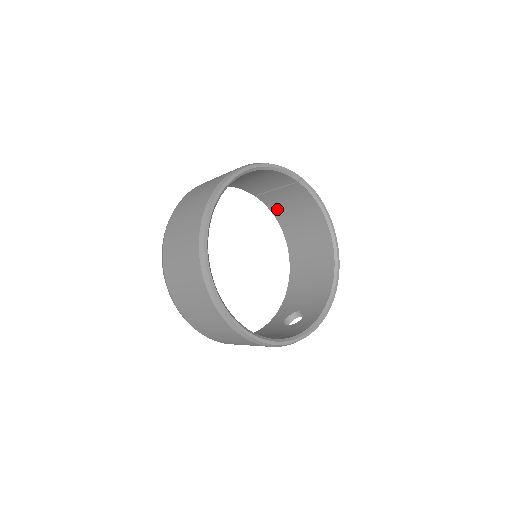
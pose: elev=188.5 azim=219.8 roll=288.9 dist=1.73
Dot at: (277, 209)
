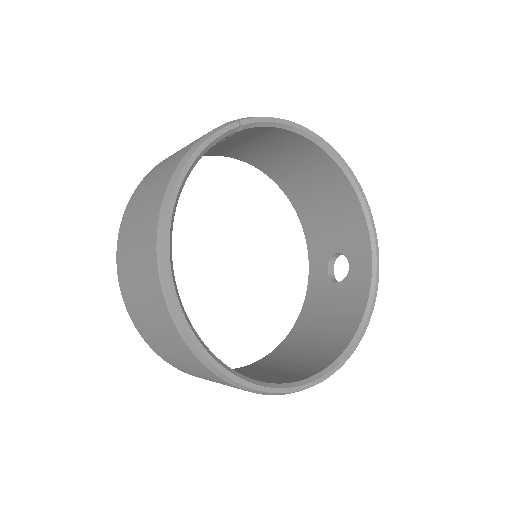
Dot at: (226, 152)
